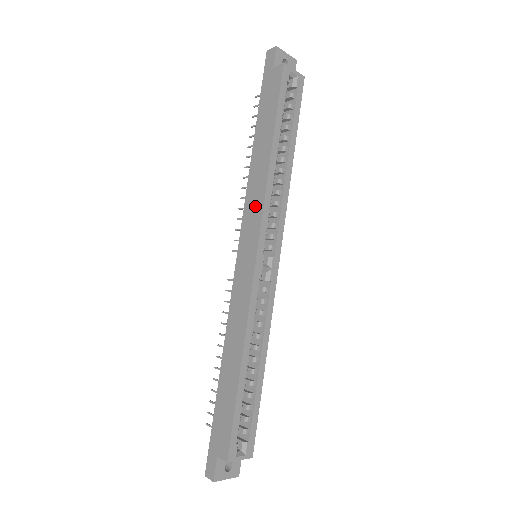
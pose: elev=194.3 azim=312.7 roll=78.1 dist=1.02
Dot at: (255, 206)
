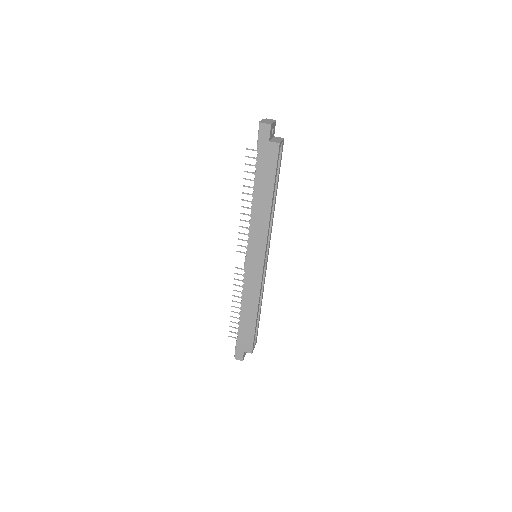
Dot at: (260, 235)
